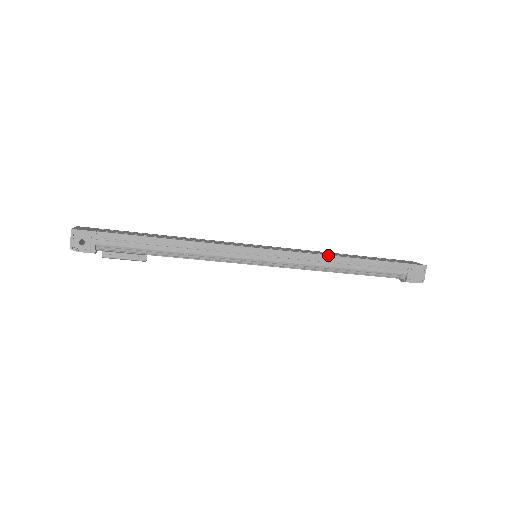
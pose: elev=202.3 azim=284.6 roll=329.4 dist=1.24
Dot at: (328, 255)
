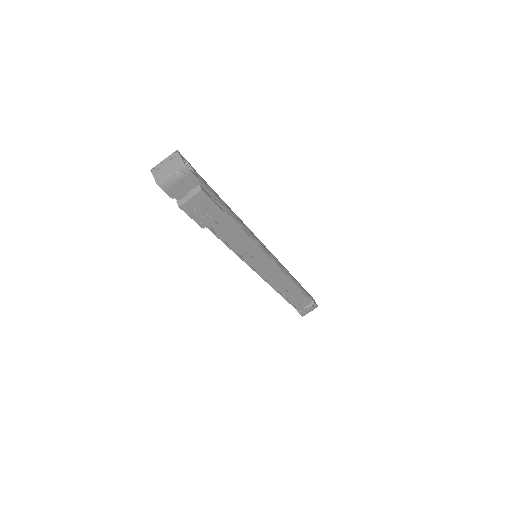
Dot at: (284, 267)
